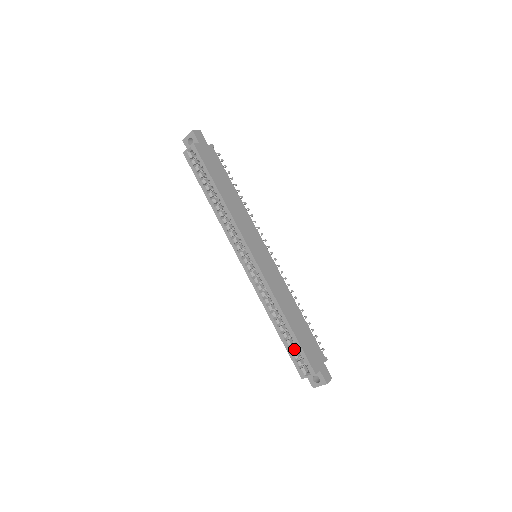
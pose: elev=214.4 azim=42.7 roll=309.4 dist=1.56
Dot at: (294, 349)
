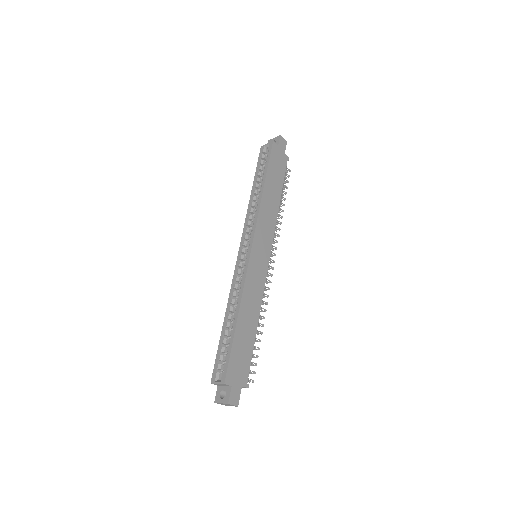
Dot at: (225, 350)
